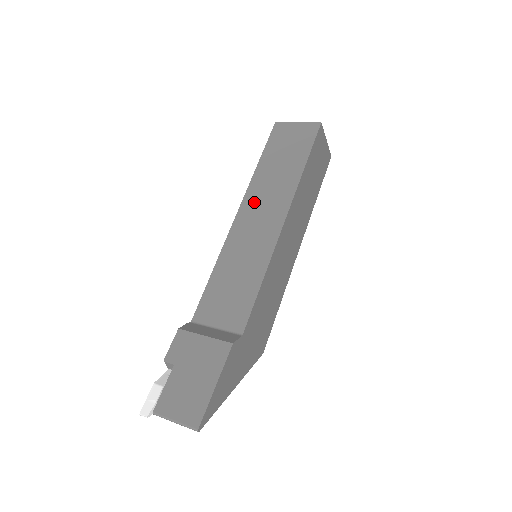
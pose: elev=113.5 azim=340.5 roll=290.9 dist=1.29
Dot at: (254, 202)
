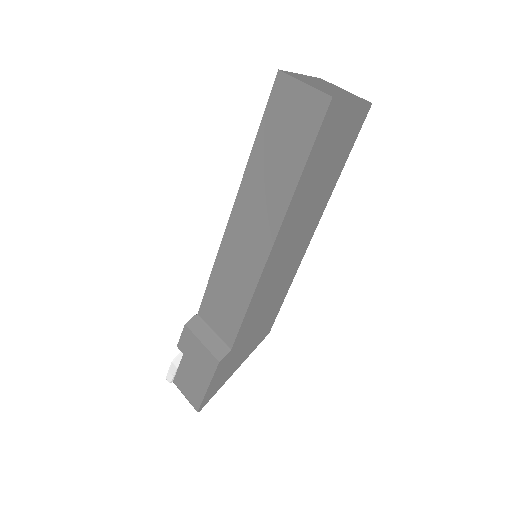
Dot at: (246, 205)
